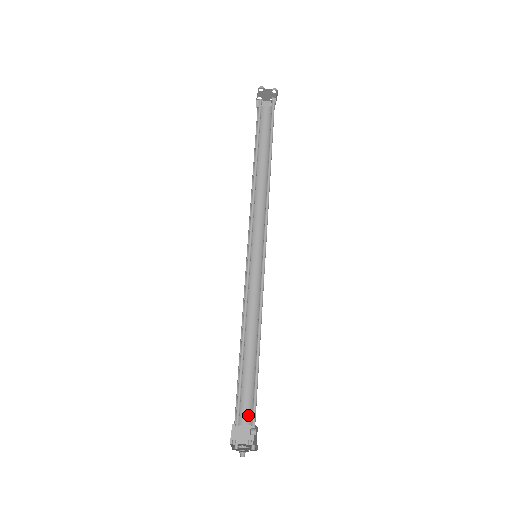
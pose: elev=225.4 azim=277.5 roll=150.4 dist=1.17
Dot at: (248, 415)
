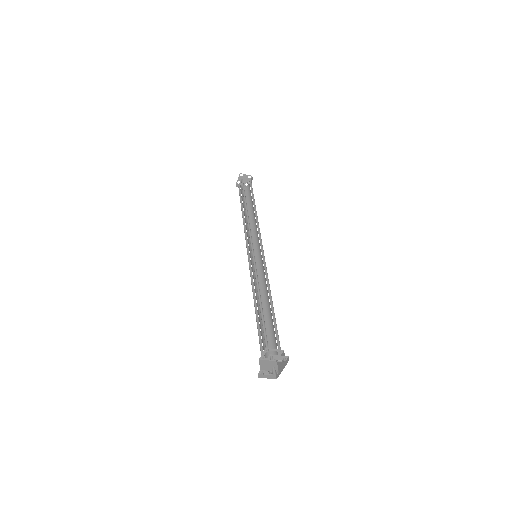
Dot at: (271, 352)
